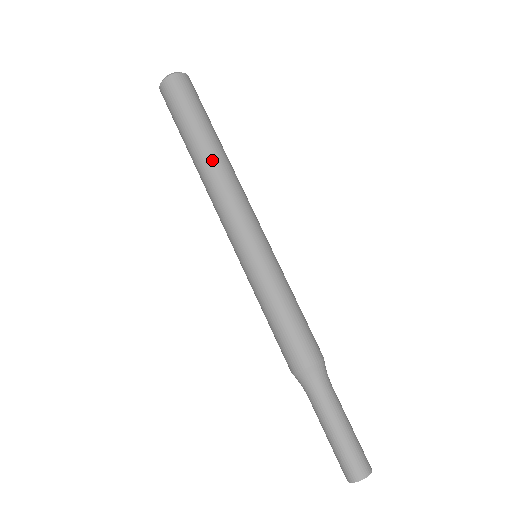
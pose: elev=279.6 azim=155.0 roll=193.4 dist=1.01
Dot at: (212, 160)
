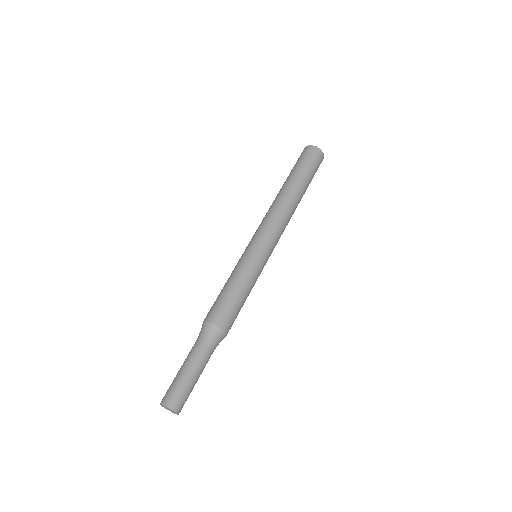
Dot at: (278, 194)
